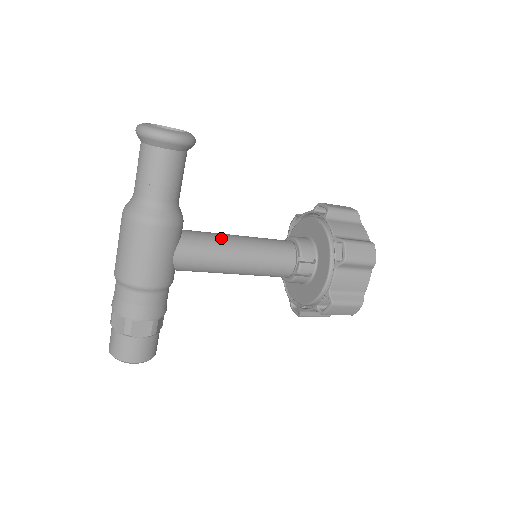
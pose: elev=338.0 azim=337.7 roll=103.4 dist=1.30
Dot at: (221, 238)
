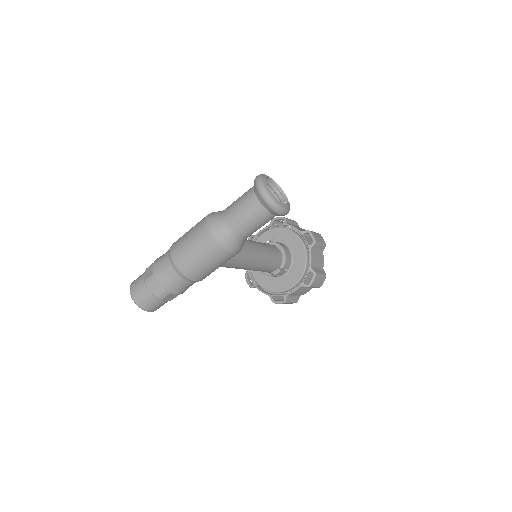
Dot at: (250, 250)
